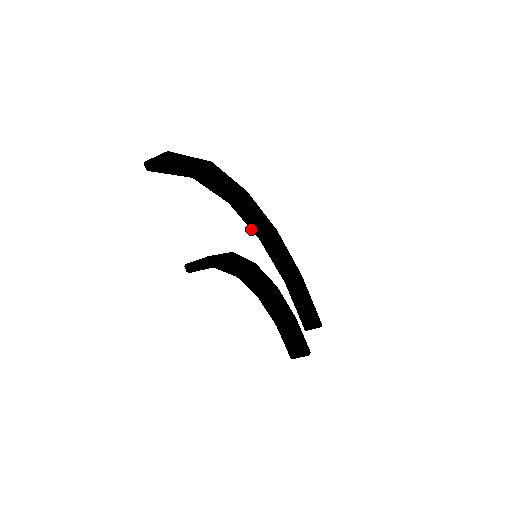
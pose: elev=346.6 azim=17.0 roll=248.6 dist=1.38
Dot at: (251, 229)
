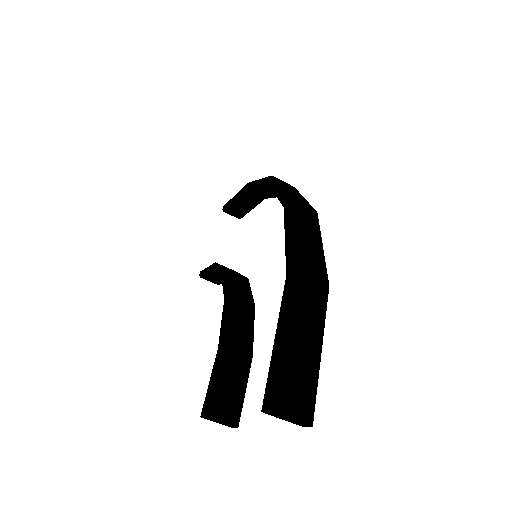
Dot at: occluded
